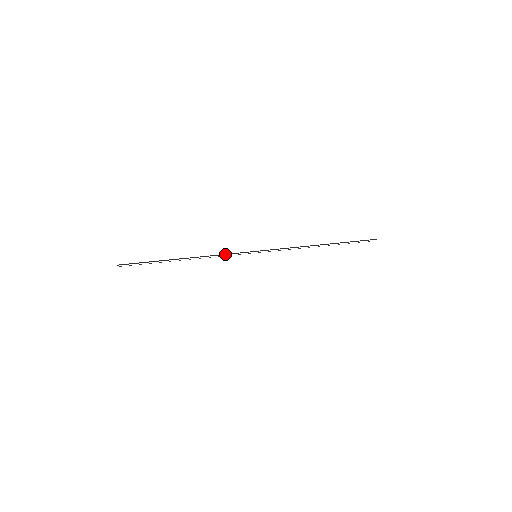
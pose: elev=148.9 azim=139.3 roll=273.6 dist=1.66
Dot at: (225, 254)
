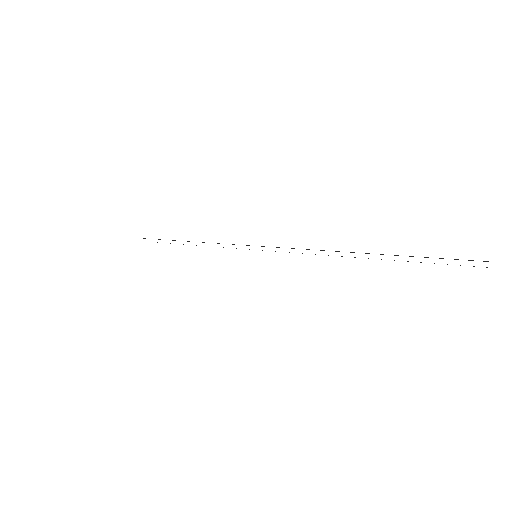
Dot at: occluded
